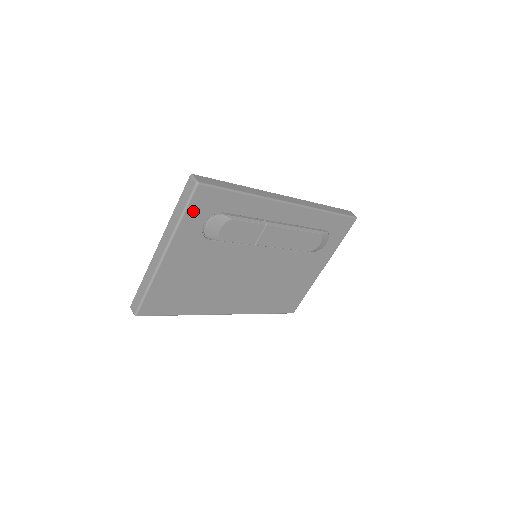
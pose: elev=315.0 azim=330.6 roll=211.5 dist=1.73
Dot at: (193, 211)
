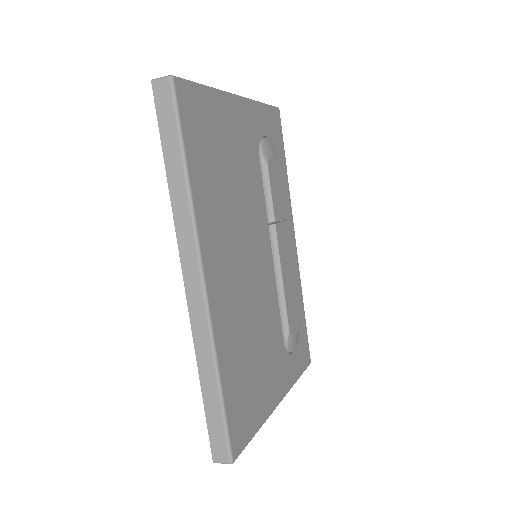
Dot at: (268, 115)
